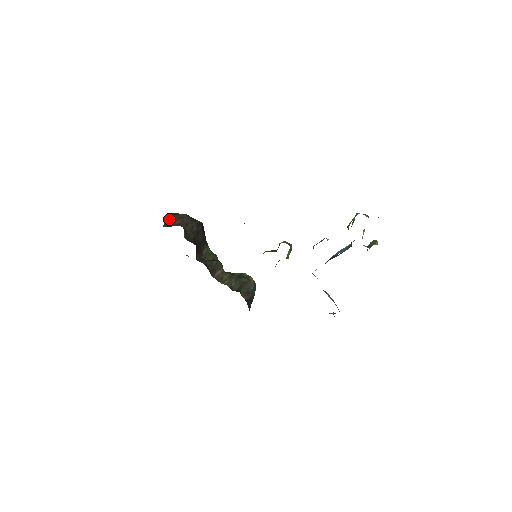
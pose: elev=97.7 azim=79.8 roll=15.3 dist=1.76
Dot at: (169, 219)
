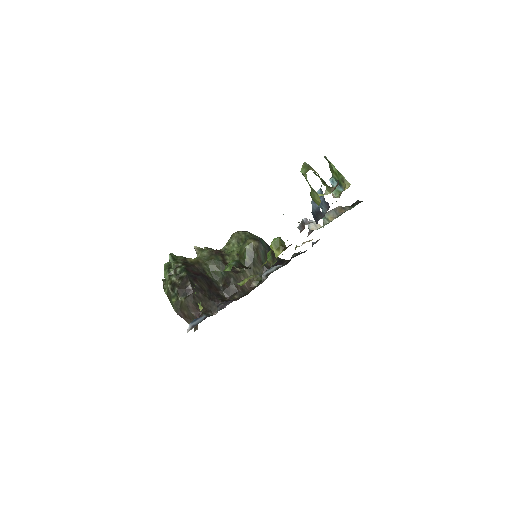
Dot at: (184, 318)
